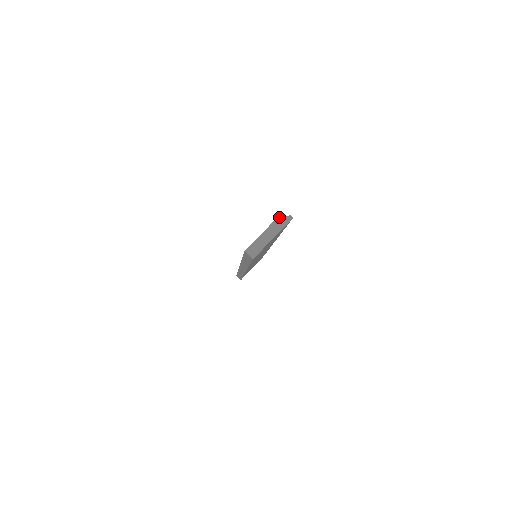
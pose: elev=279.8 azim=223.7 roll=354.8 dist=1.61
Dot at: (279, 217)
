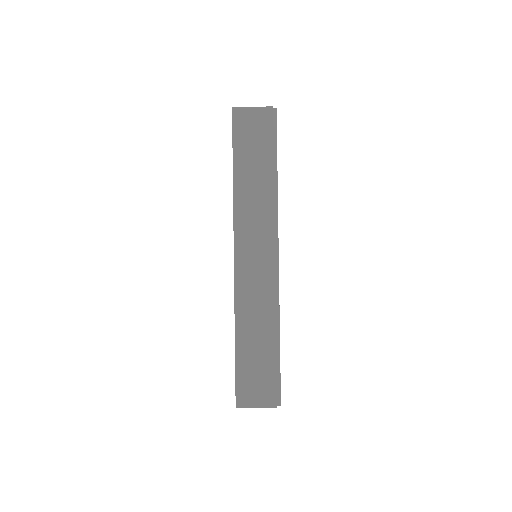
Dot at: occluded
